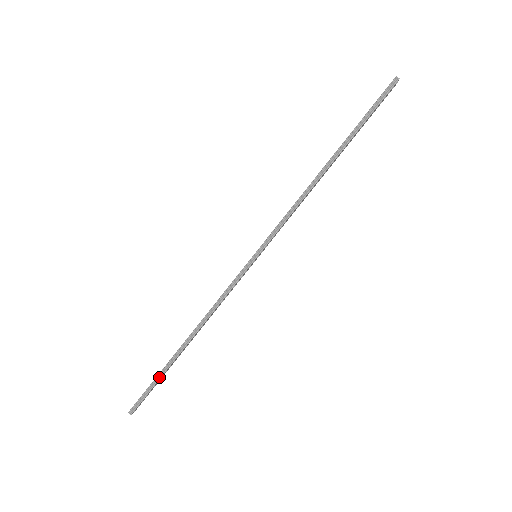
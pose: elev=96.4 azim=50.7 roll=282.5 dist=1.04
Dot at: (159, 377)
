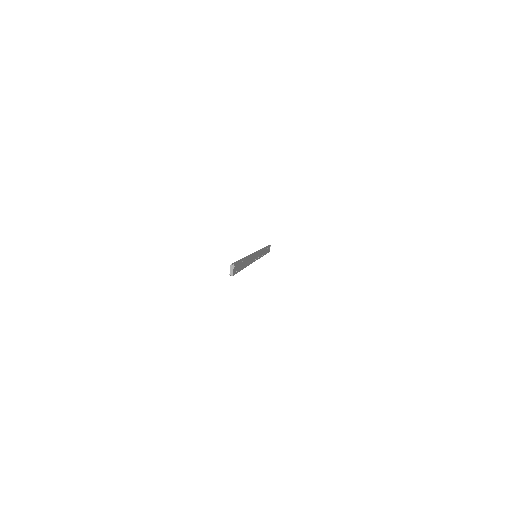
Dot at: (240, 260)
